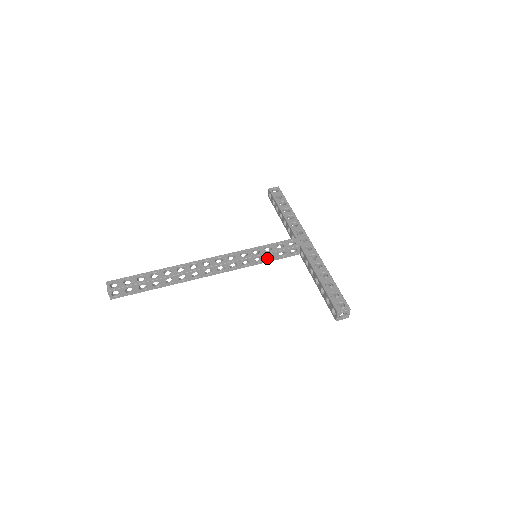
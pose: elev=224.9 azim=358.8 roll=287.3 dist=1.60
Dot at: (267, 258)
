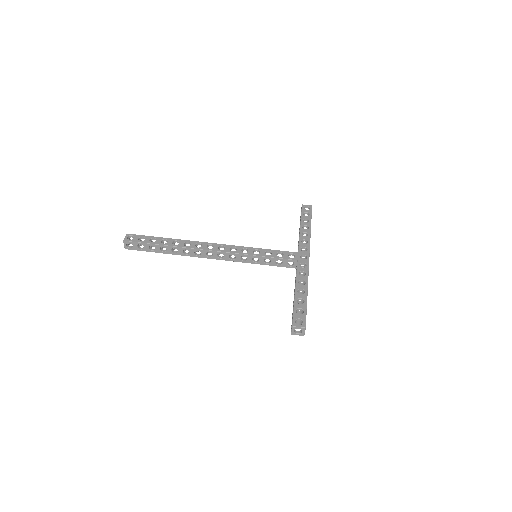
Dot at: (265, 261)
